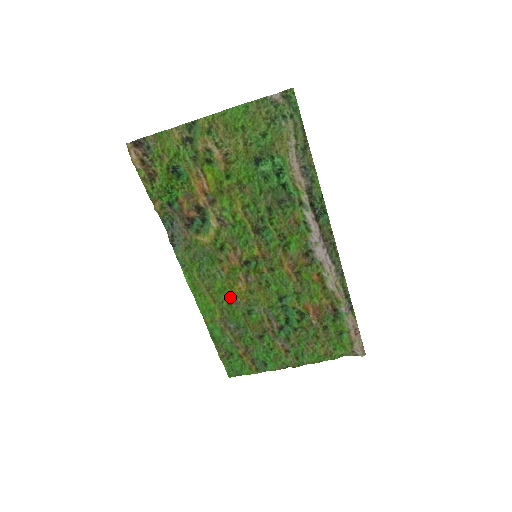
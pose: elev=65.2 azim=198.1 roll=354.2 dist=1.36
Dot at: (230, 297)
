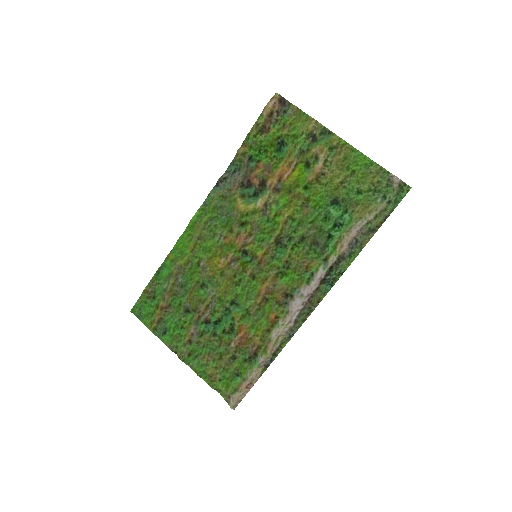
Dot at: (205, 260)
